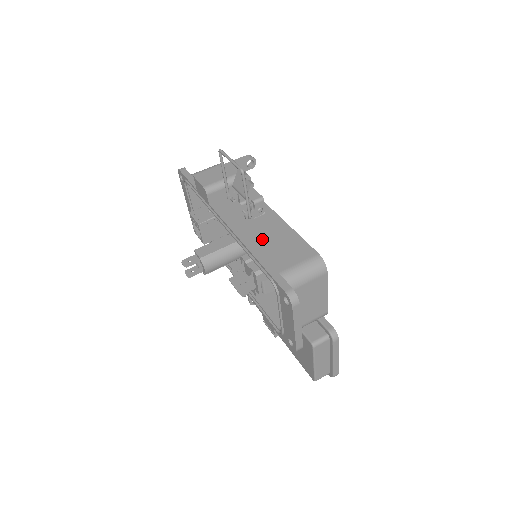
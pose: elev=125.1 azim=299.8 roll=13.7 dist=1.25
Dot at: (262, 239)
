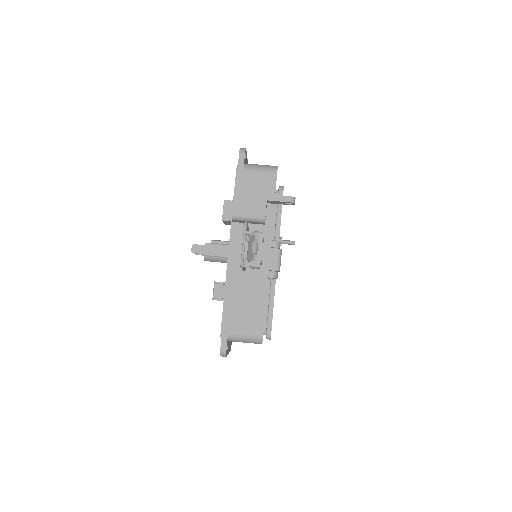
Dot at: (240, 292)
